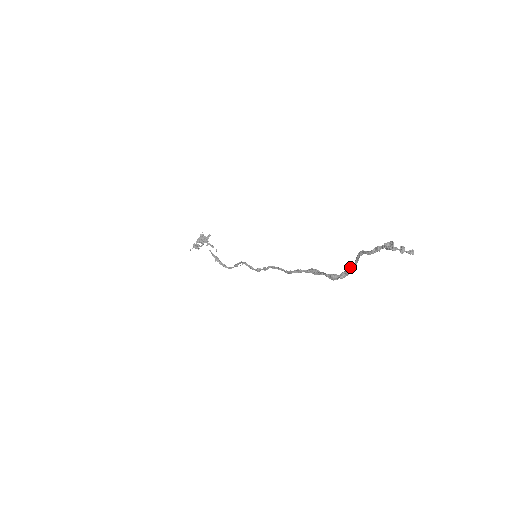
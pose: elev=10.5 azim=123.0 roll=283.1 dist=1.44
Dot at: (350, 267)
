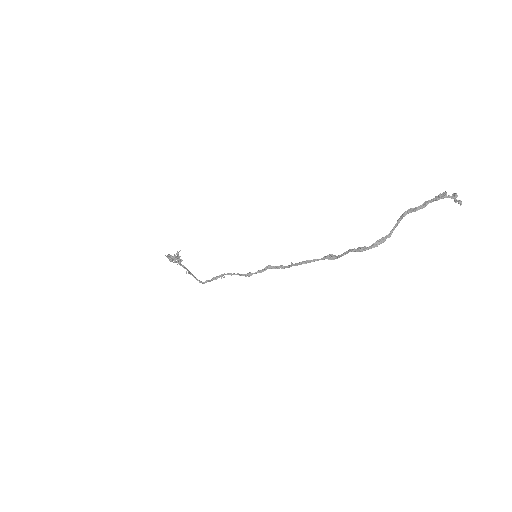
Dot at: (385, 236)
